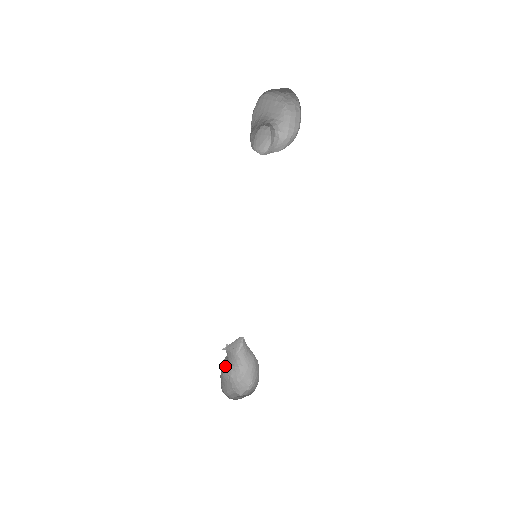
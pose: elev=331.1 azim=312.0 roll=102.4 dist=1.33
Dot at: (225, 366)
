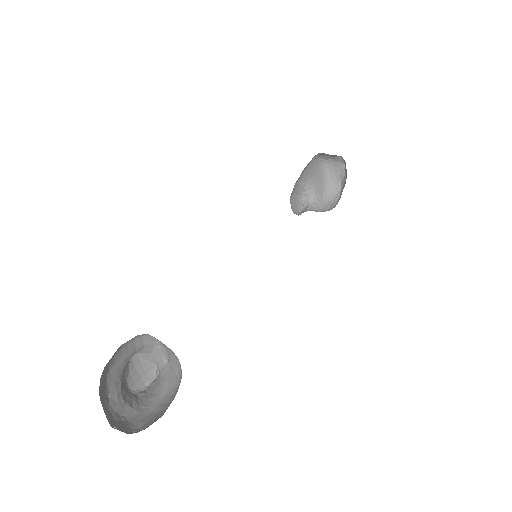
Dot at: (118, 368)
